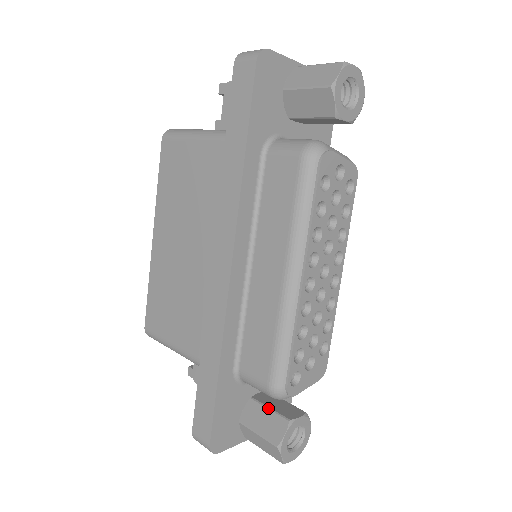
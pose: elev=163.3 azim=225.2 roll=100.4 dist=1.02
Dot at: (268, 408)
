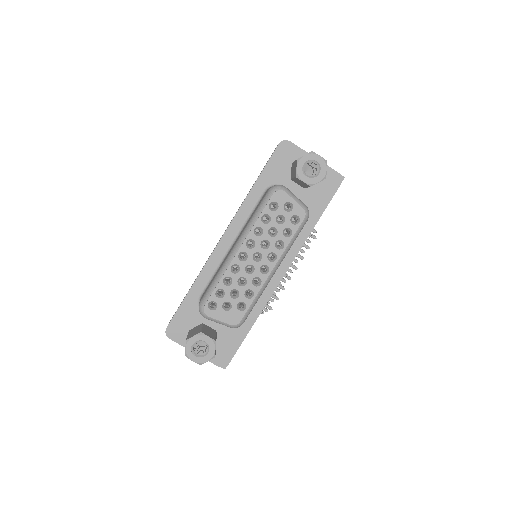
Dot at: (202, 327)
